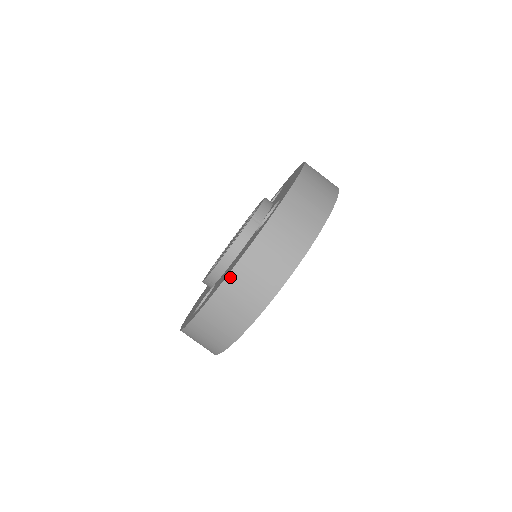
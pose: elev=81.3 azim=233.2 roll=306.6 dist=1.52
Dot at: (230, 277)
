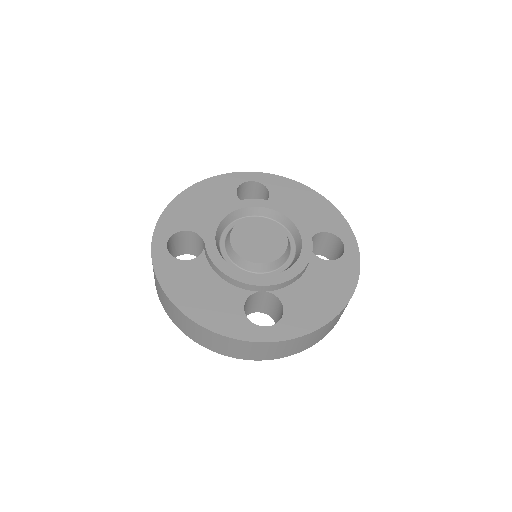
Dot at: occluded
